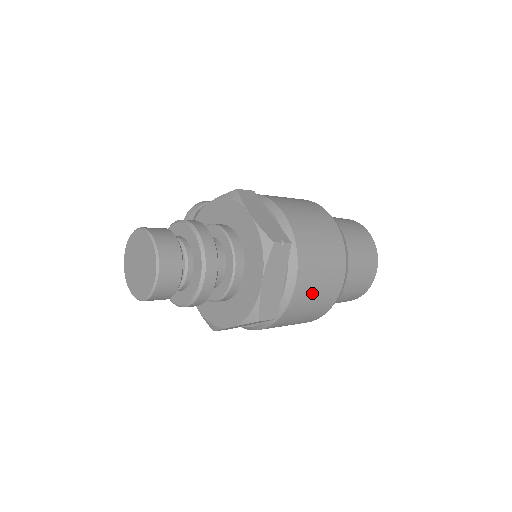
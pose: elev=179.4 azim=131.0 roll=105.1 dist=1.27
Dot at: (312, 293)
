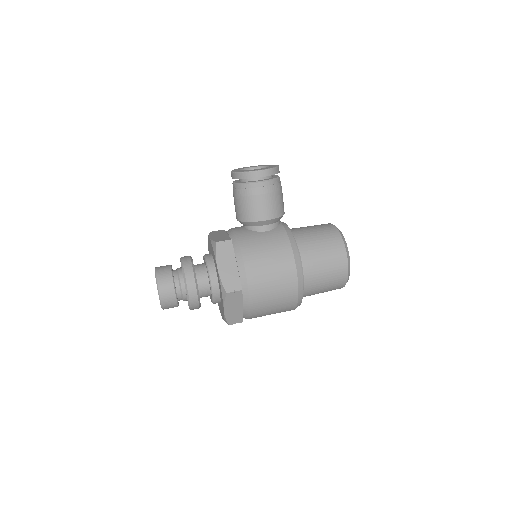
Dot at: occluded
